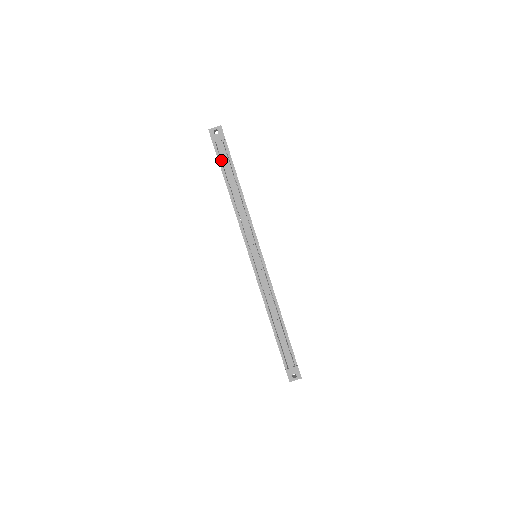
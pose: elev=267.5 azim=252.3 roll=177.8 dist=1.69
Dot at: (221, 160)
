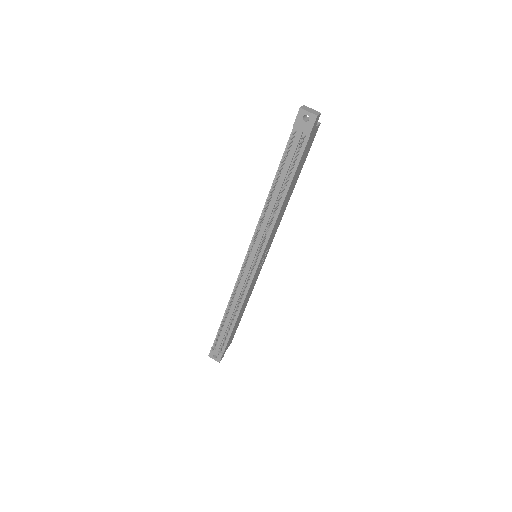
Dot at: (288, 151)
